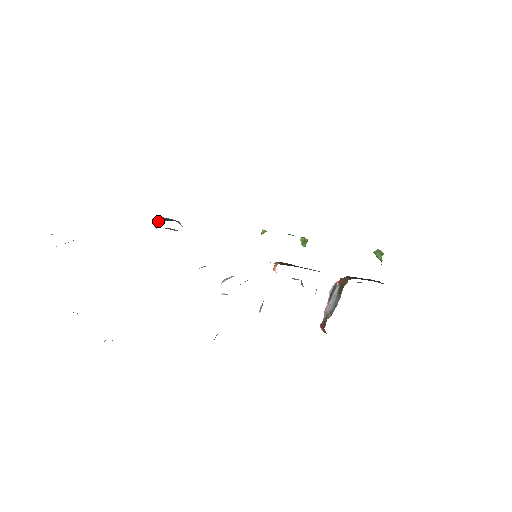
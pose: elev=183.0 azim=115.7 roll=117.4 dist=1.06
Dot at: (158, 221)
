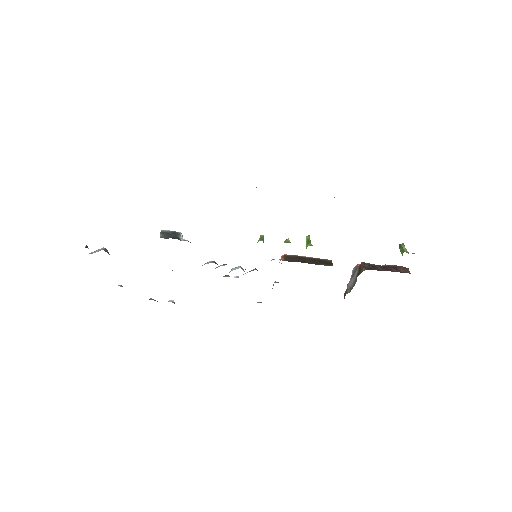
Dot at: occluded
